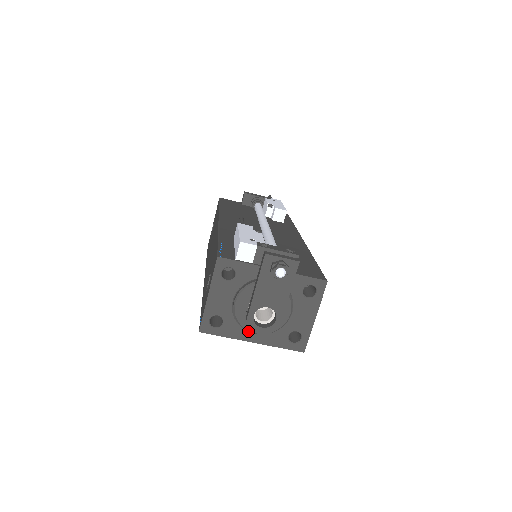
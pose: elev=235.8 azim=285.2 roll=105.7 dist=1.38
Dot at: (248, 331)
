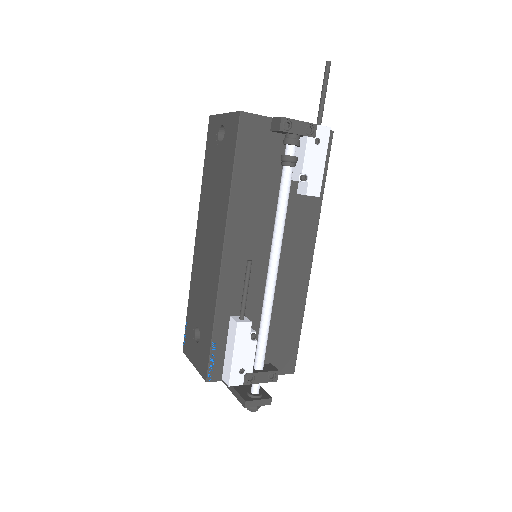
Dot at: occluded
